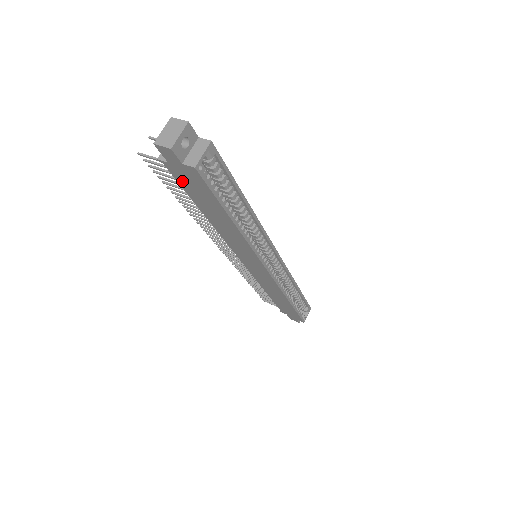
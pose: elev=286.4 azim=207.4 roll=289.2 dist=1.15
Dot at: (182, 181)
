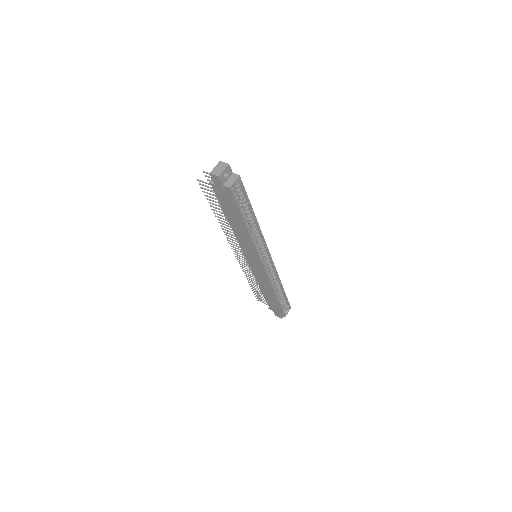
Dot at: (220, 197)
